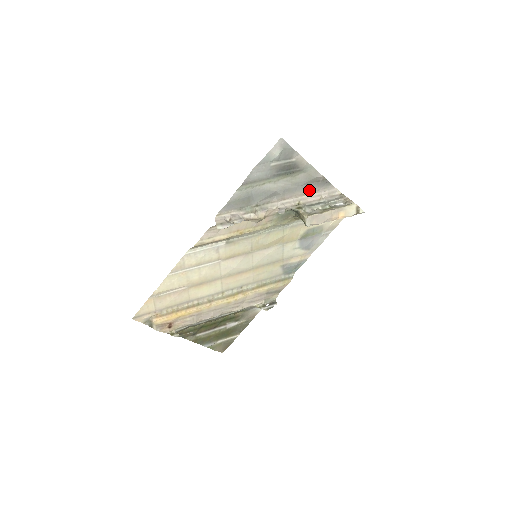
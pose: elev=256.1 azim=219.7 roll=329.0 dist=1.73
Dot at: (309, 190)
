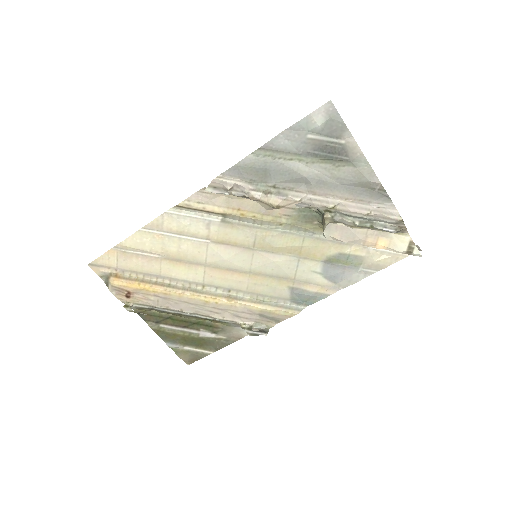
Dot at: (355, 196)
